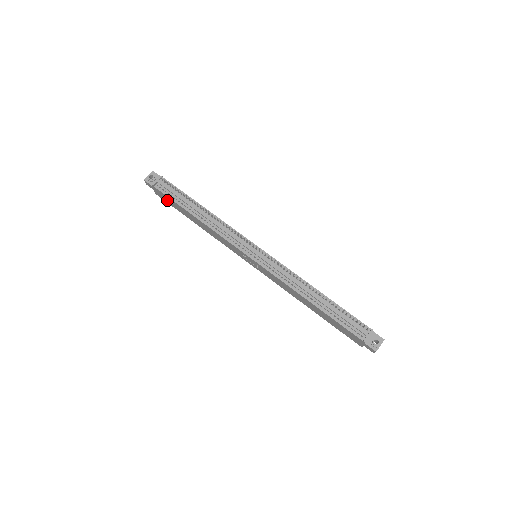
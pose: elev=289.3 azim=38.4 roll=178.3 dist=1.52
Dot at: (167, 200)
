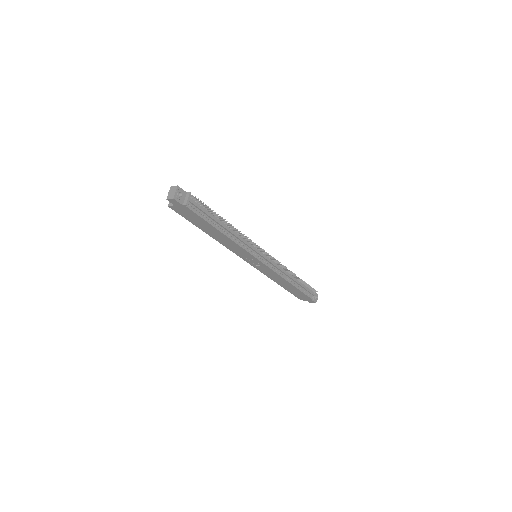
Dot at: (187, 215)
